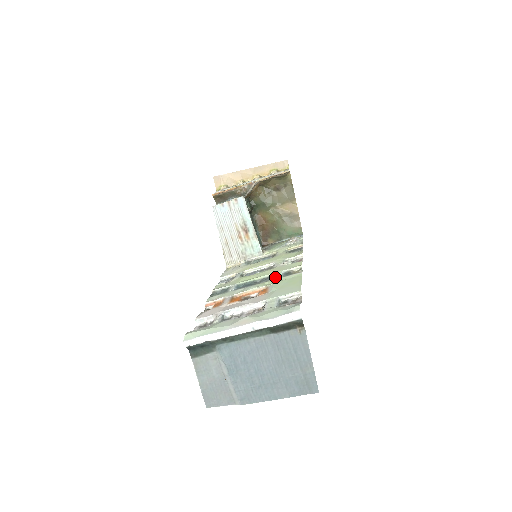
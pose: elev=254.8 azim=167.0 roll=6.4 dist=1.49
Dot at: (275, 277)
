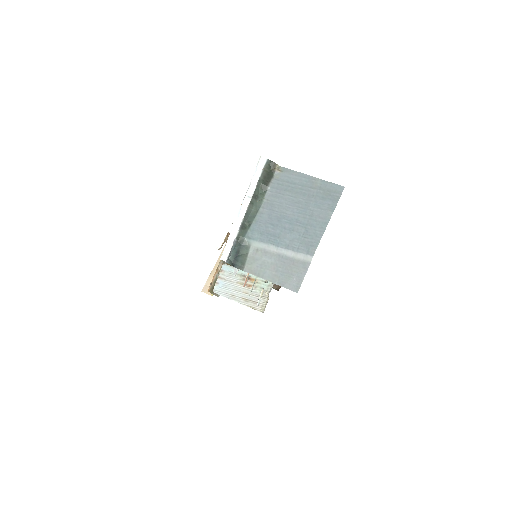
Dot at: occluded
